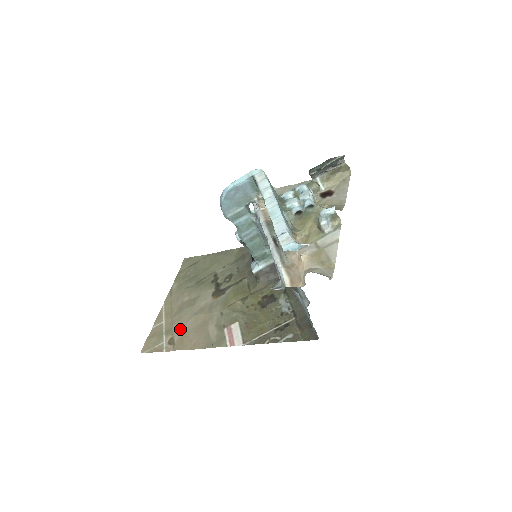
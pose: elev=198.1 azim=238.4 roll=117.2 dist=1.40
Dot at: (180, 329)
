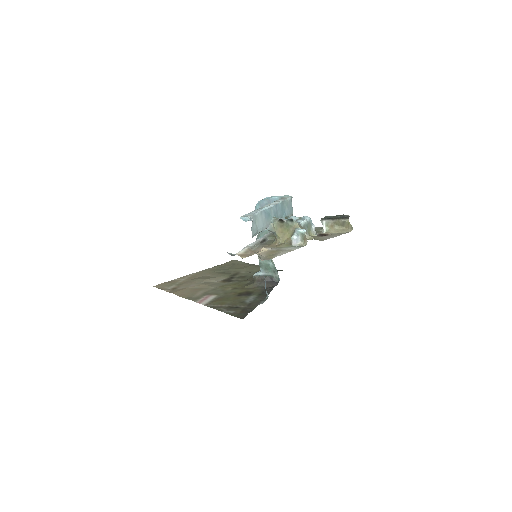
Dot at: (186, 285)
